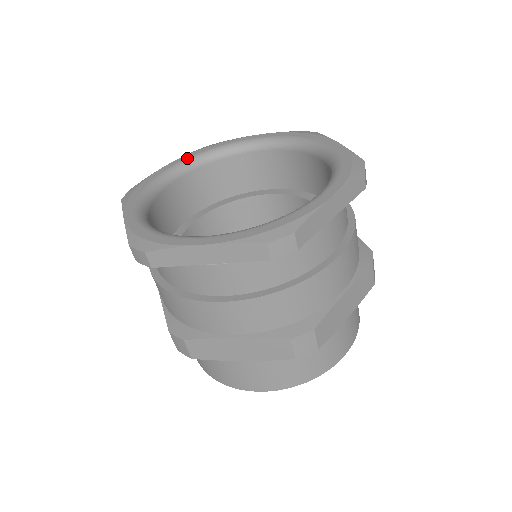
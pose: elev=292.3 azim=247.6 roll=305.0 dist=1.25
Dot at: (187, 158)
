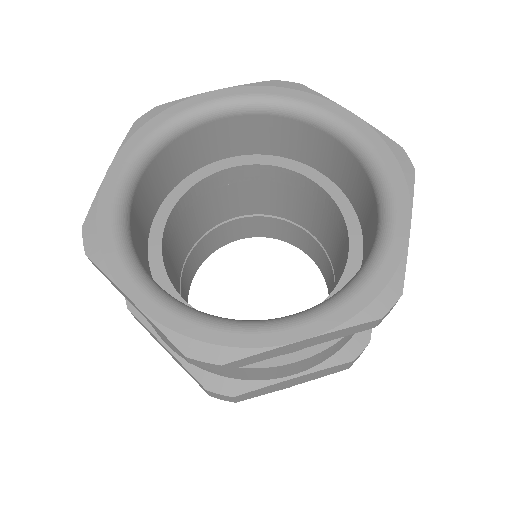
Dot at: (246, 94)
